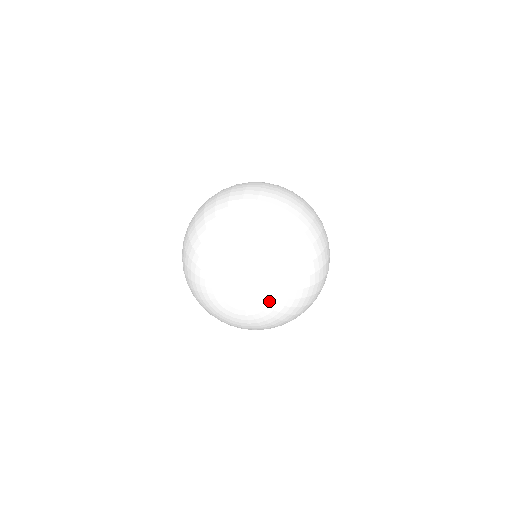
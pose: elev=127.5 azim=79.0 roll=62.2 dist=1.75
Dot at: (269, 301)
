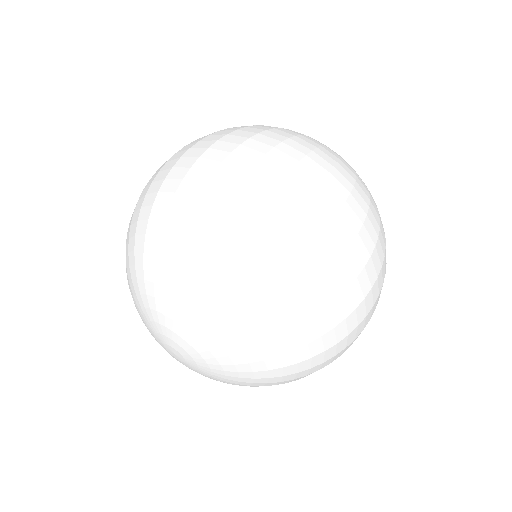
Dot at: (220, 373)
